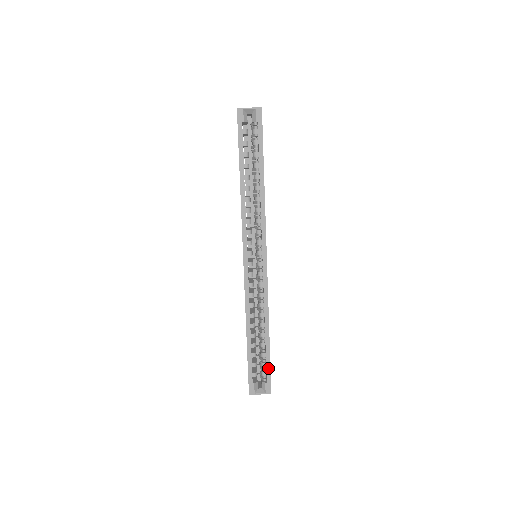
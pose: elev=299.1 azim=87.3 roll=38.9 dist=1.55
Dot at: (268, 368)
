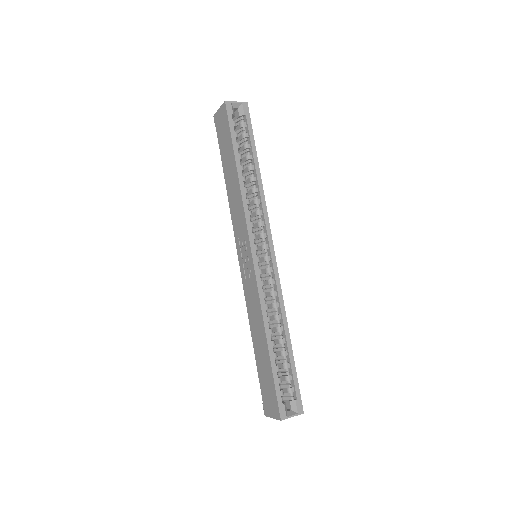
Dot at: (295, 380)
